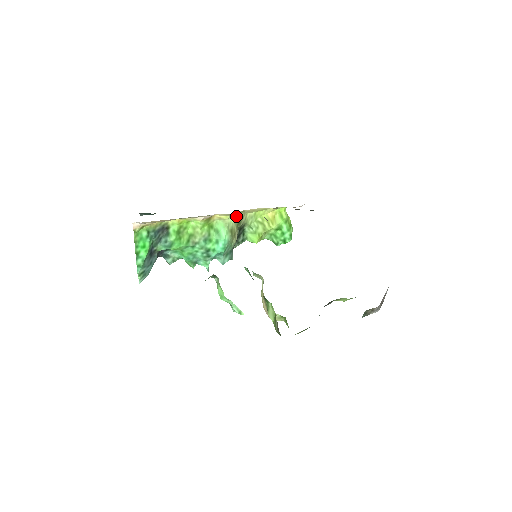
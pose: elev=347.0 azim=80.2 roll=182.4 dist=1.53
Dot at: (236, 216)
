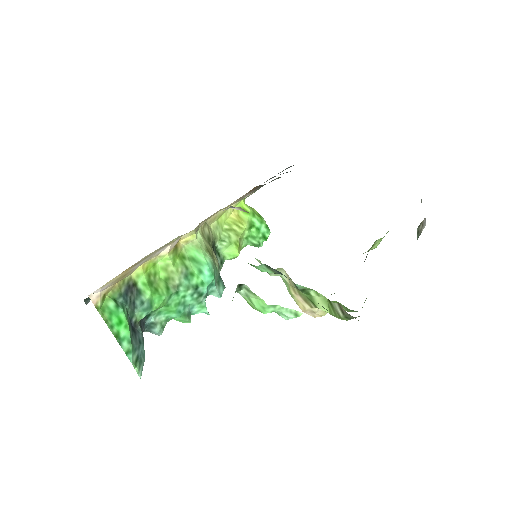
Dot at: (201, 232)
